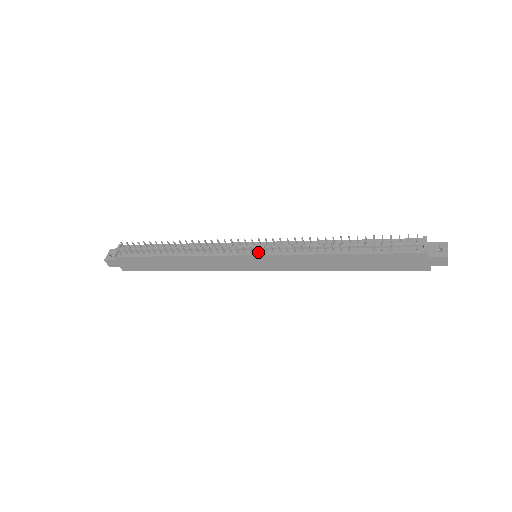
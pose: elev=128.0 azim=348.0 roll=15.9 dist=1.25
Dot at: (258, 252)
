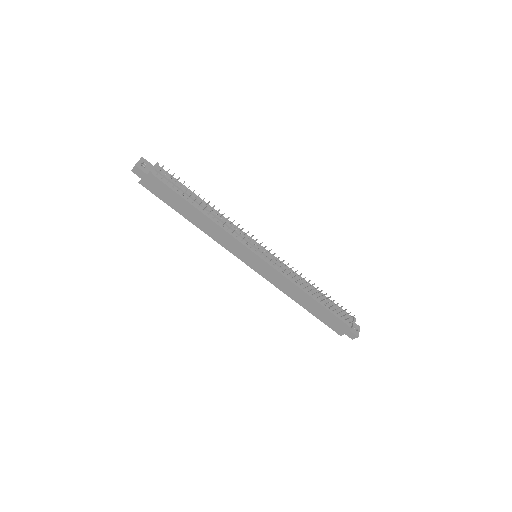
Dot at: (265, 258)
